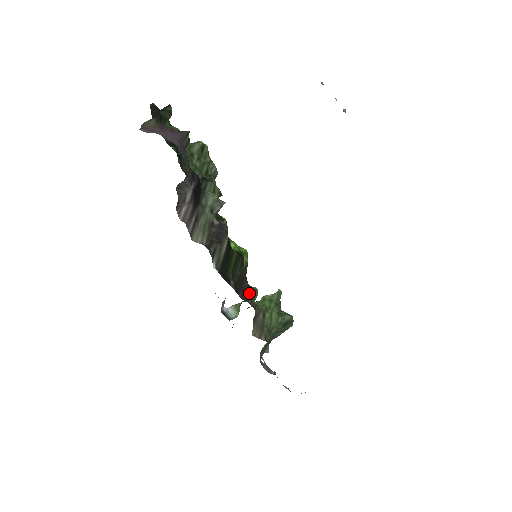
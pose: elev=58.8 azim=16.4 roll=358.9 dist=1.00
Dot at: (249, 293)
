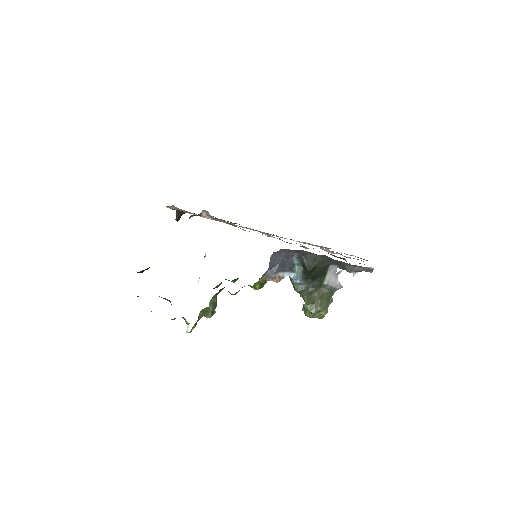
Dot at: occluded
